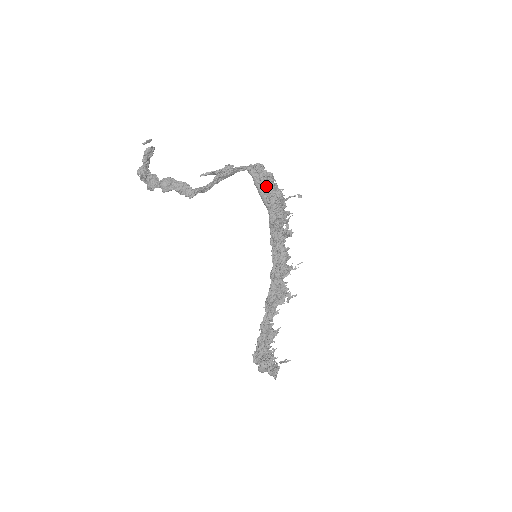
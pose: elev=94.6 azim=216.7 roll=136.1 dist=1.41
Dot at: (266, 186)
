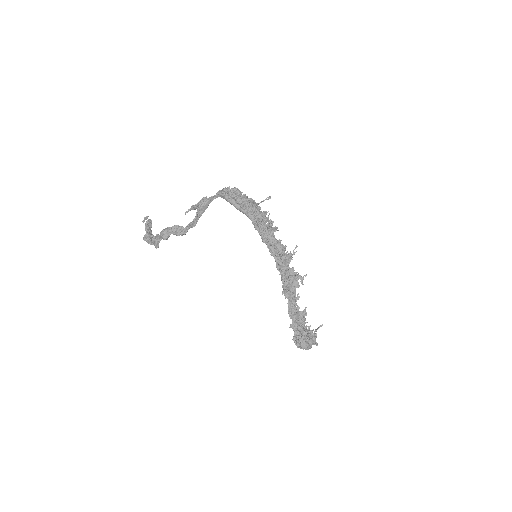
Dot at: (237, 199)
